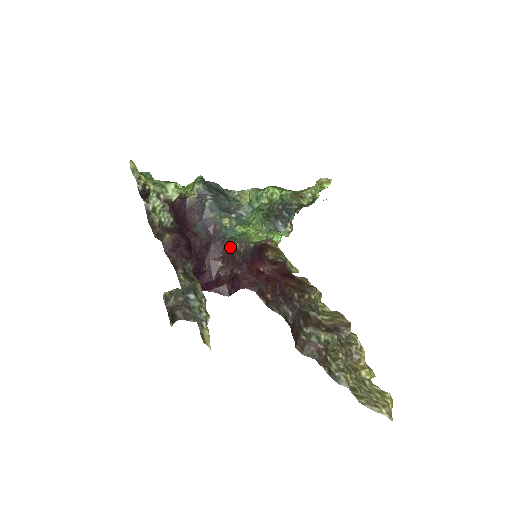
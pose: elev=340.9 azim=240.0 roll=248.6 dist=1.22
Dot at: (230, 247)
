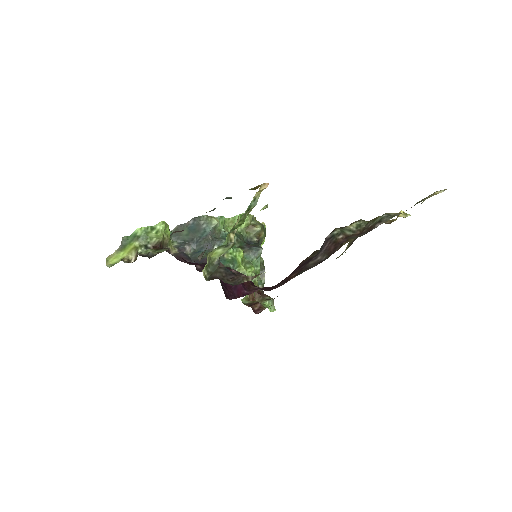
Dot at: occluded
